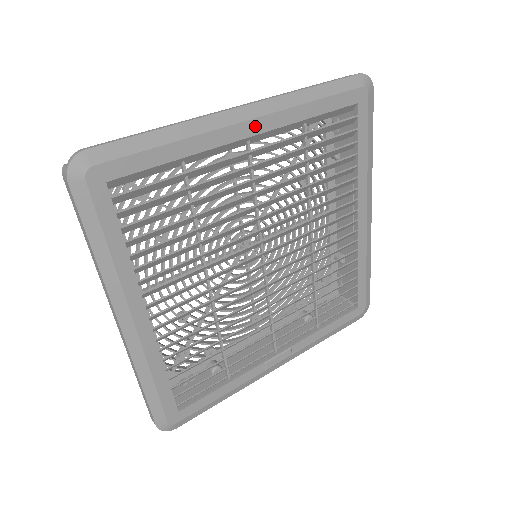
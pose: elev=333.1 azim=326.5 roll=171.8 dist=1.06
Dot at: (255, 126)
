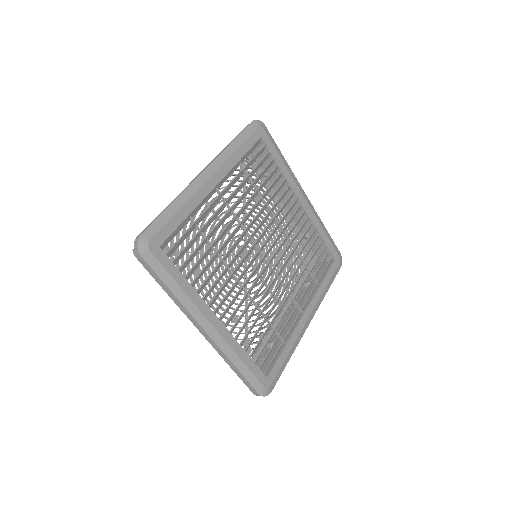
Dot at: (216, 178)
